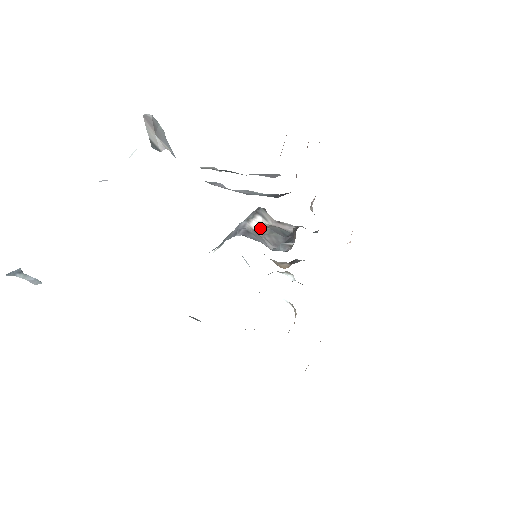
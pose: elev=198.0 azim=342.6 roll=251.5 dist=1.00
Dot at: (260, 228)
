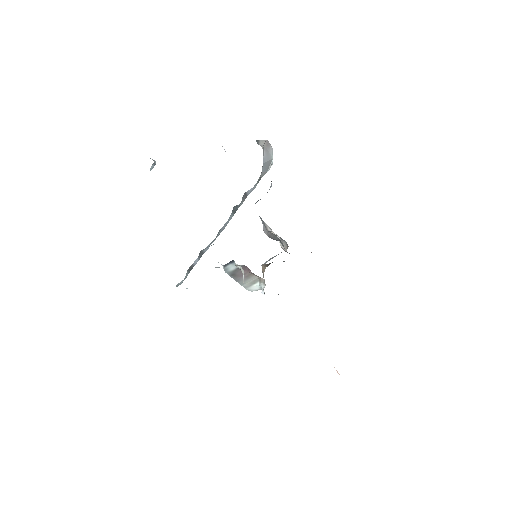
Dot at: occluded
